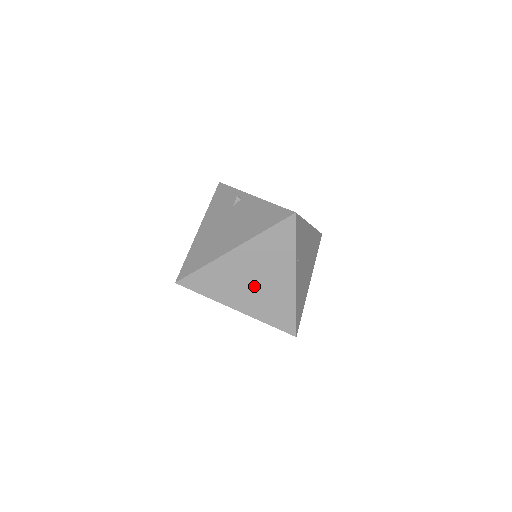
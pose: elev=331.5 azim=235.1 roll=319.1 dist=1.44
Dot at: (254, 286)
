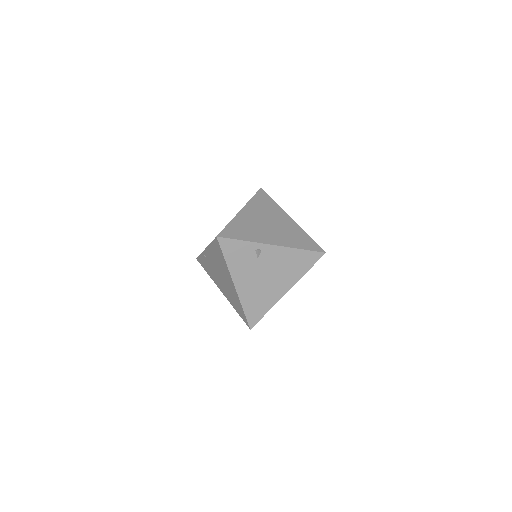
Dot at: occluded
